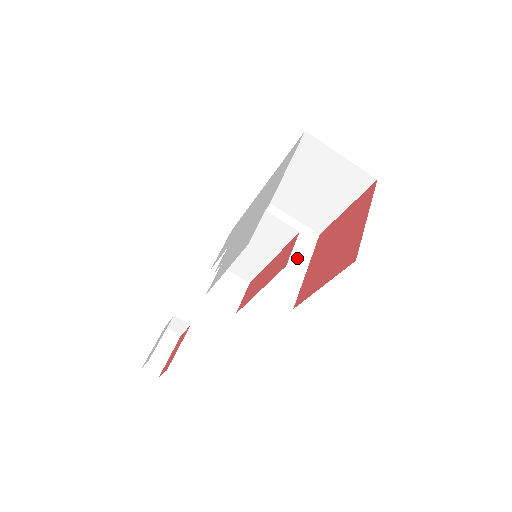
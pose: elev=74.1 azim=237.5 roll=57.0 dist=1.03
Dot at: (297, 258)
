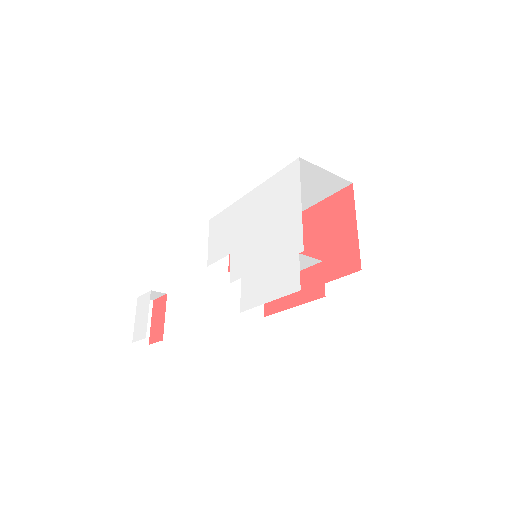
Dot at: occluded
